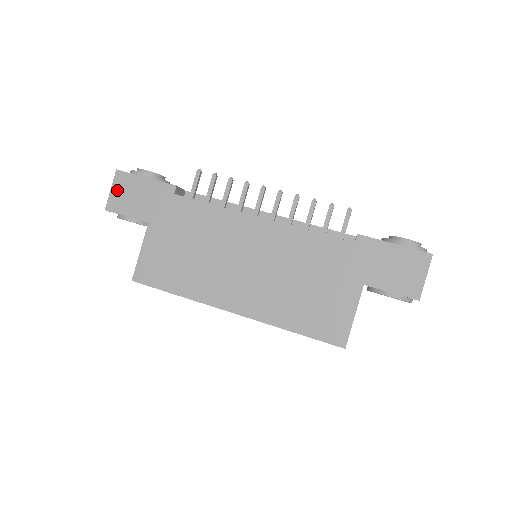
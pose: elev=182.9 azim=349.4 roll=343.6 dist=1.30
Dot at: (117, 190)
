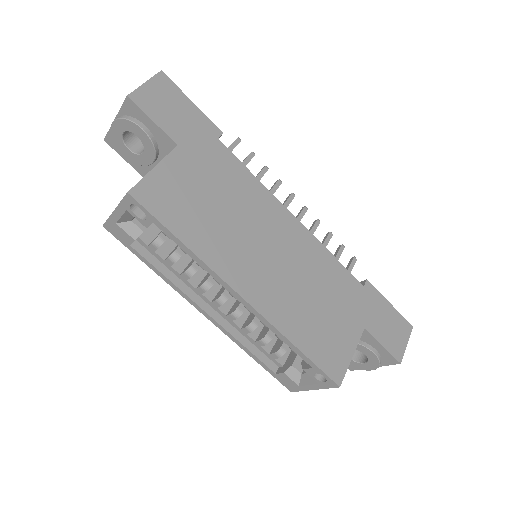
Dot at: (153, 88)
